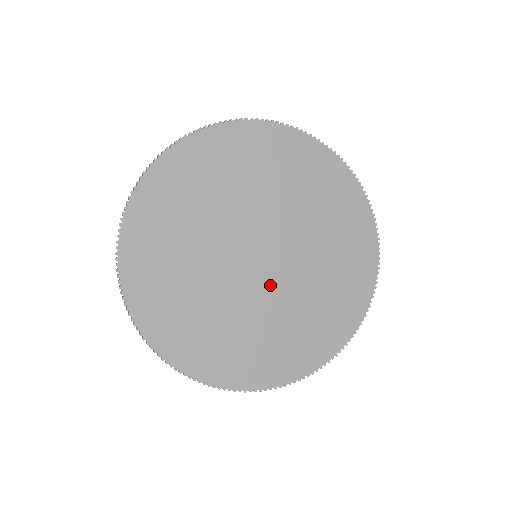
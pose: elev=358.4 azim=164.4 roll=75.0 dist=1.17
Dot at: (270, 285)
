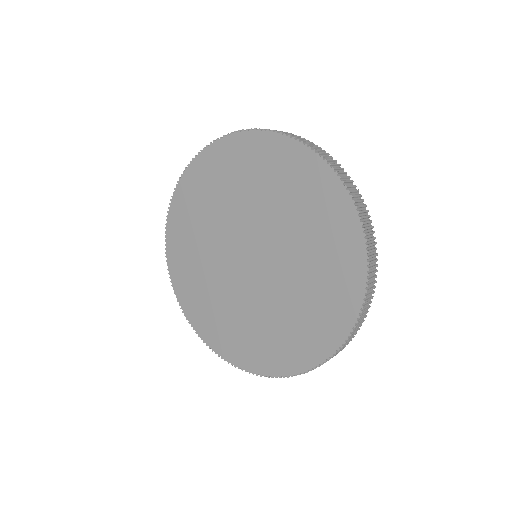
Dot at: (262, 283)
